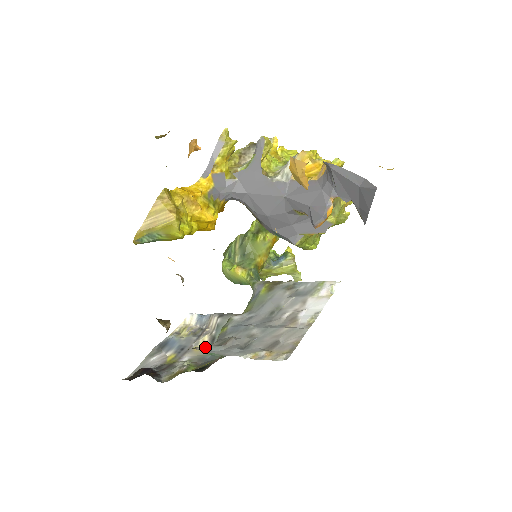
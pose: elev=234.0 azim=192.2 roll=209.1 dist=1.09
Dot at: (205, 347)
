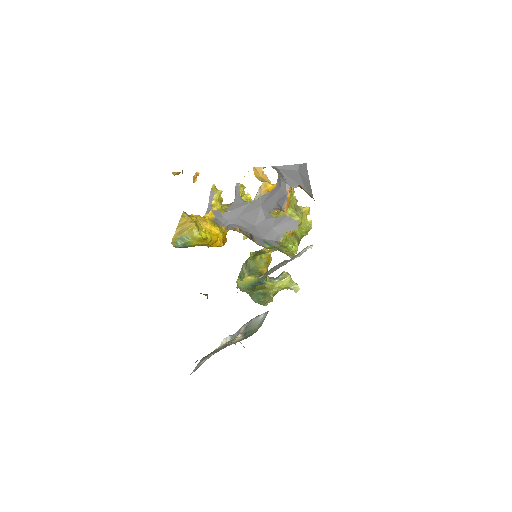
Dot at: occluded
